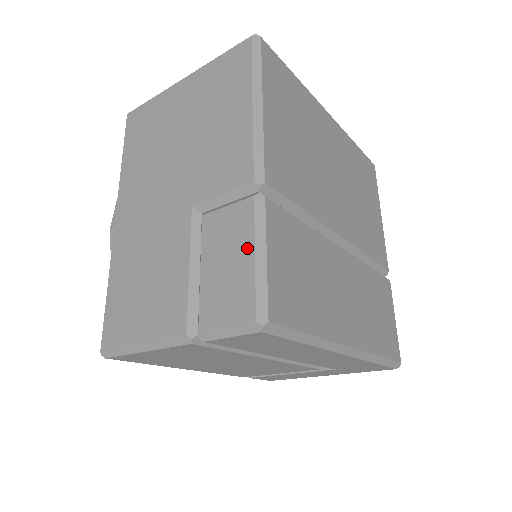
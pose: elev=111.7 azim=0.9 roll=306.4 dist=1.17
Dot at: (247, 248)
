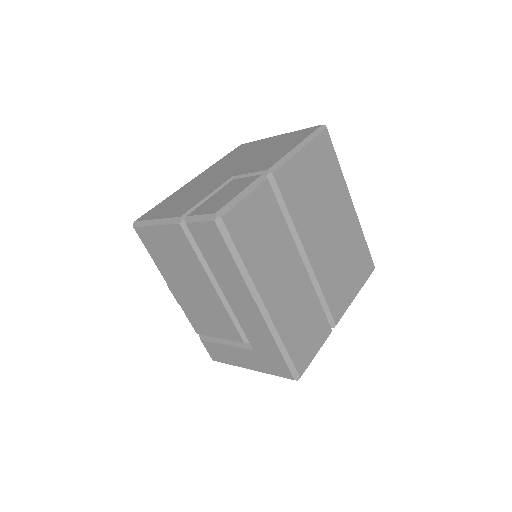
Dot at: (239, 190)
